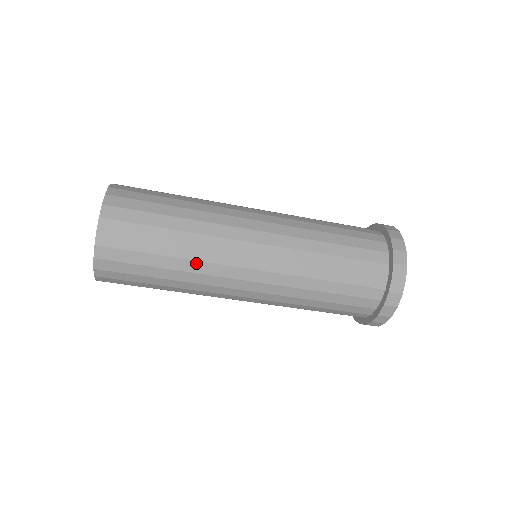
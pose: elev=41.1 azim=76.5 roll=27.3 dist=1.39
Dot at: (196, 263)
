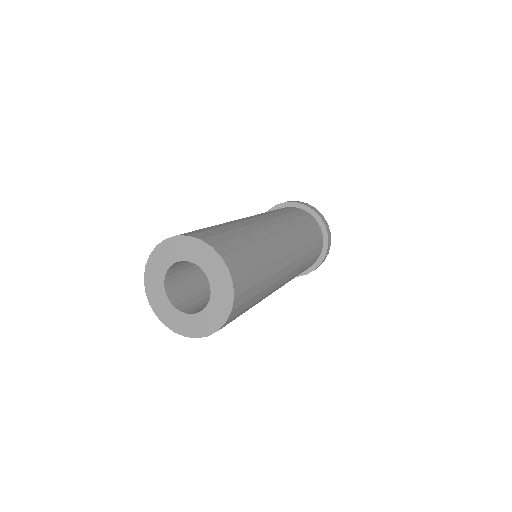
Dot at: occluded
